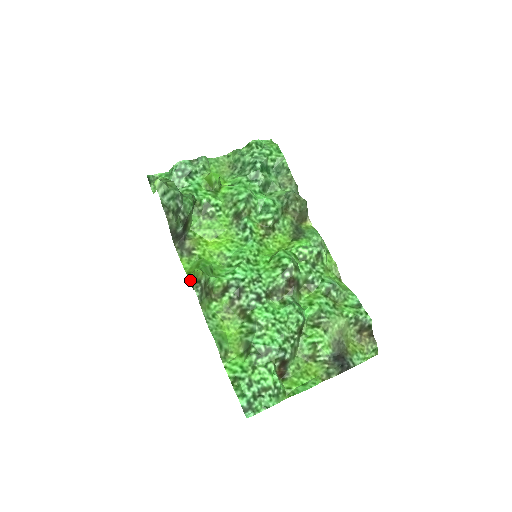
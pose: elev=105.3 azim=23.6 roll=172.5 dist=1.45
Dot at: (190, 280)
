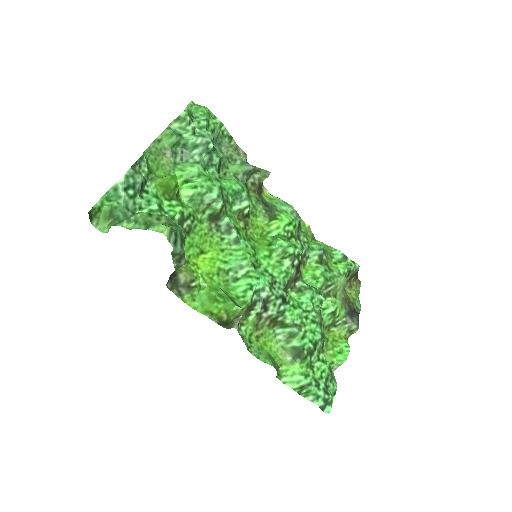
Dot at: (213, 320)
